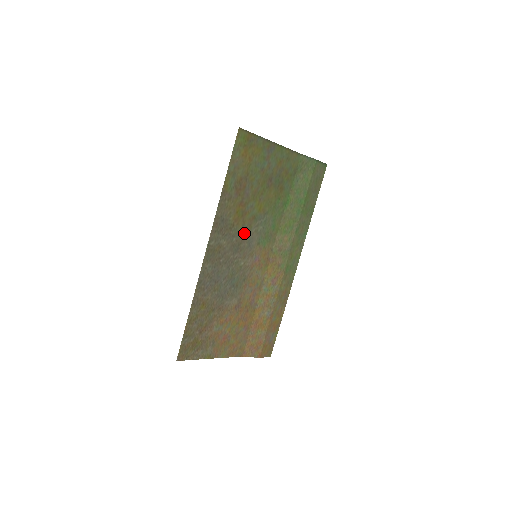
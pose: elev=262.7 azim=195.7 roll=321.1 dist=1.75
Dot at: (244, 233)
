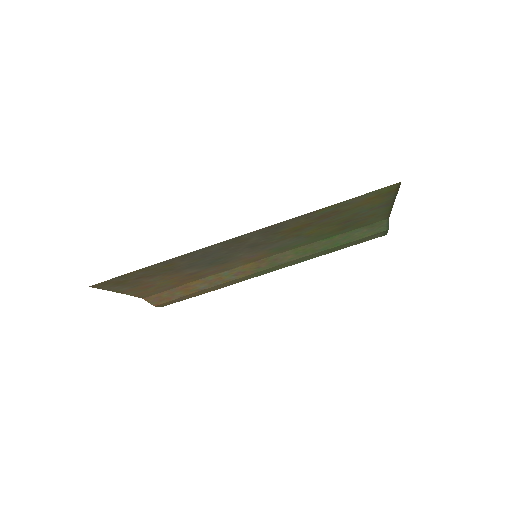
Dot at: (275, 240)
